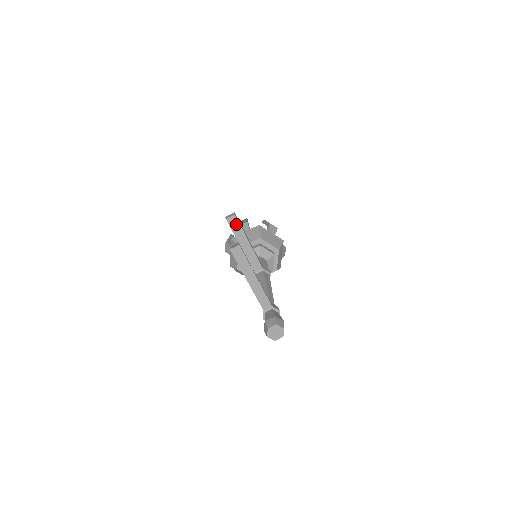
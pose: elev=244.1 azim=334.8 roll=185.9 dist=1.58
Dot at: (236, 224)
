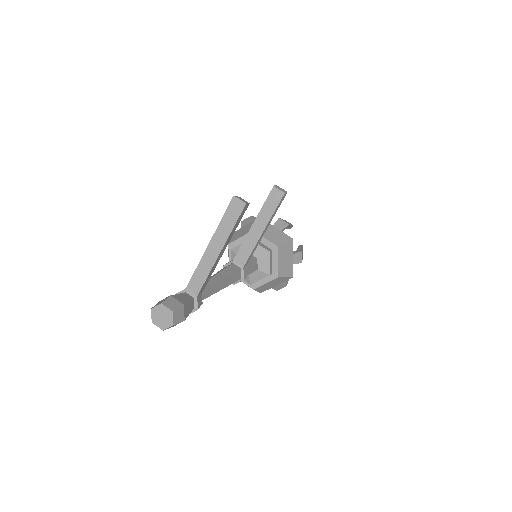
Dot at: (275, 202)
